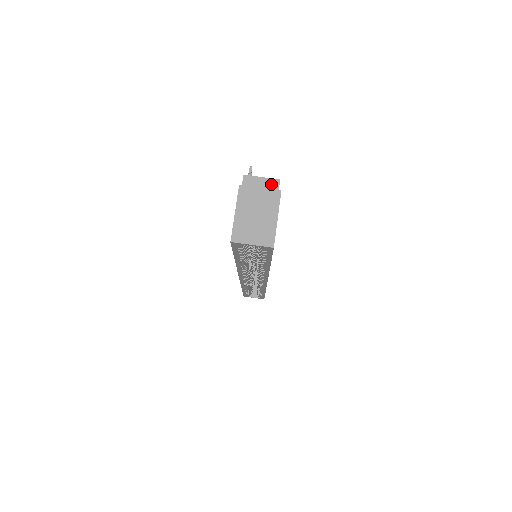
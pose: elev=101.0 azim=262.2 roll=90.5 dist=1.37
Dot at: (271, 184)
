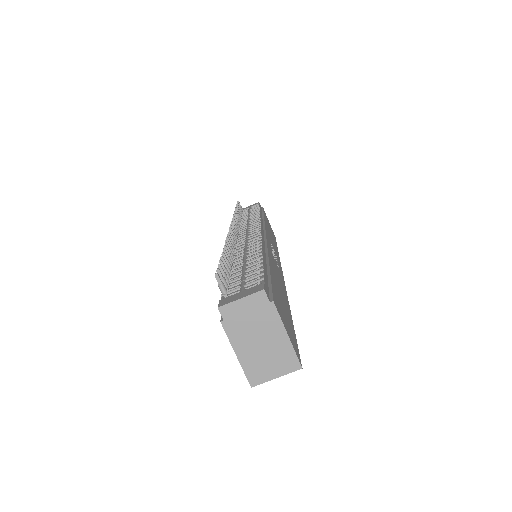
Dot at: (257, 301)
